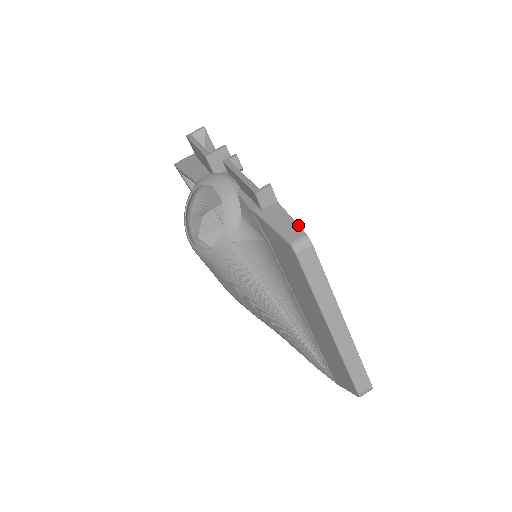
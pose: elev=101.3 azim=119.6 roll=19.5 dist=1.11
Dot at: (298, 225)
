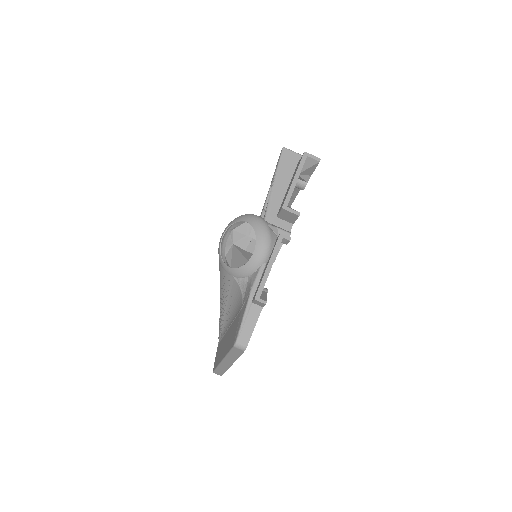
Dot at: occluded
